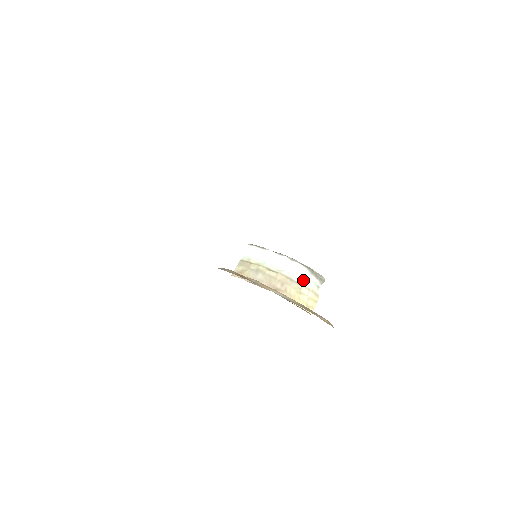
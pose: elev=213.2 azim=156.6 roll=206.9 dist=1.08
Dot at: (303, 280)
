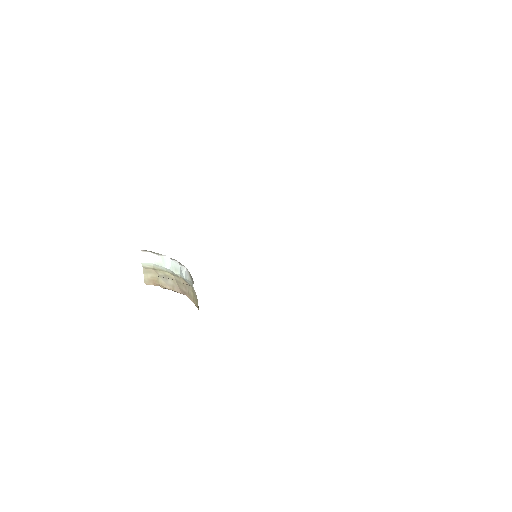
Dot at: occluded
